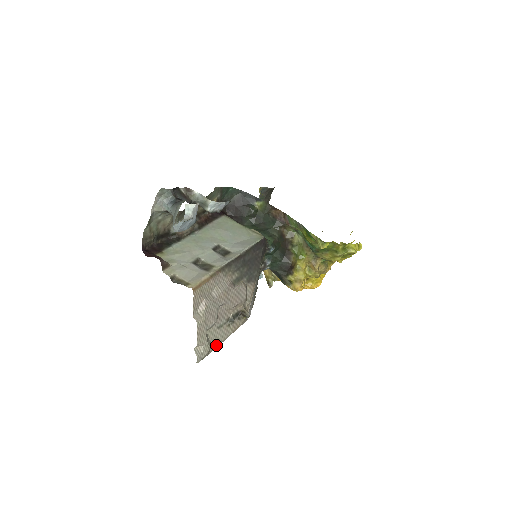
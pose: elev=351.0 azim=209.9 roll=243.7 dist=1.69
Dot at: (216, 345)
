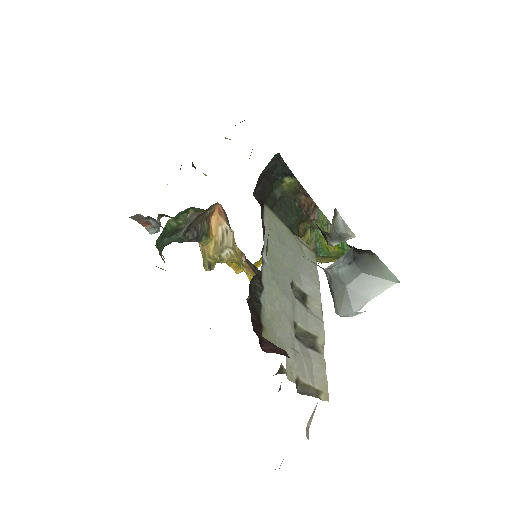
Dot at: occluded
